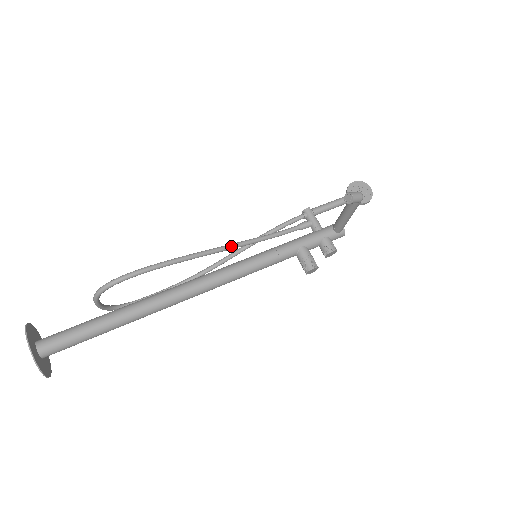
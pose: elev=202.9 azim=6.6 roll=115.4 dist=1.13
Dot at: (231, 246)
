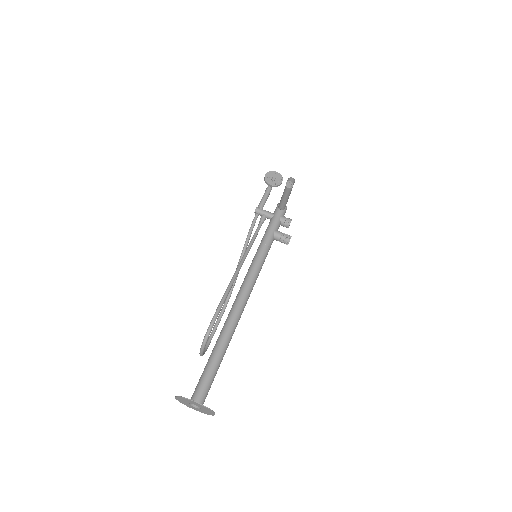
Dot at: (243, 260)
